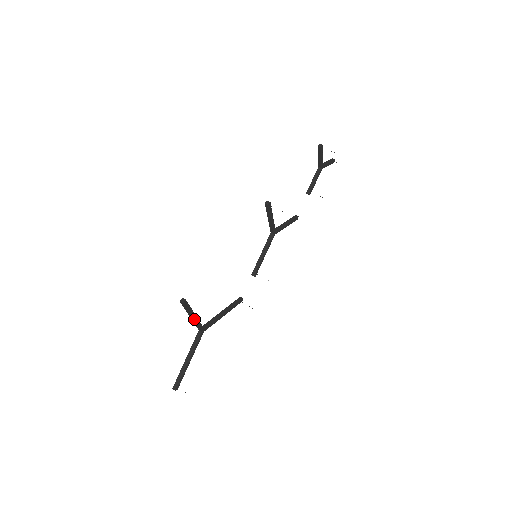
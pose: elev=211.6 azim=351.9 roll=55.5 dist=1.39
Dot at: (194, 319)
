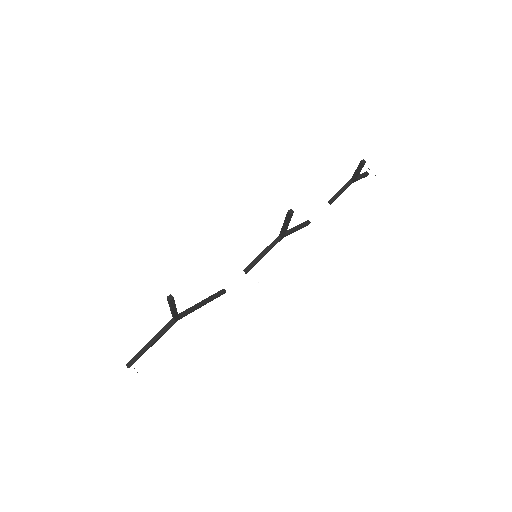
Dot at: (173, 312)
